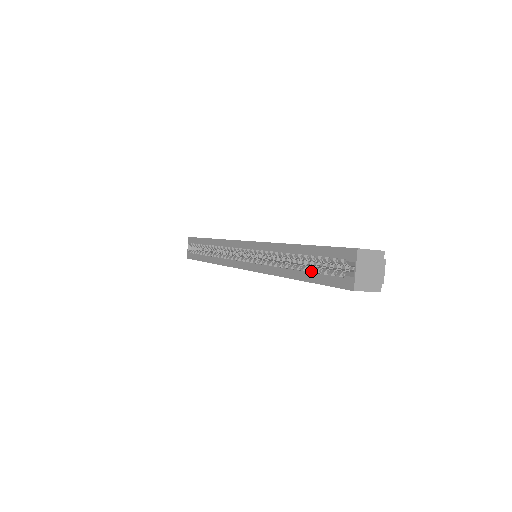
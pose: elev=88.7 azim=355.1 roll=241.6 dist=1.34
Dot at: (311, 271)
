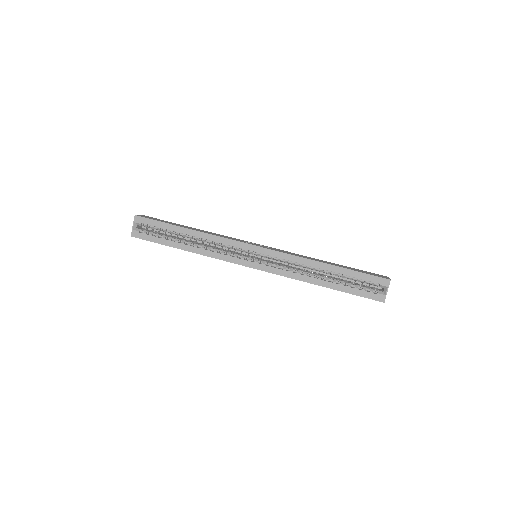
Dot at: (343, 284)
